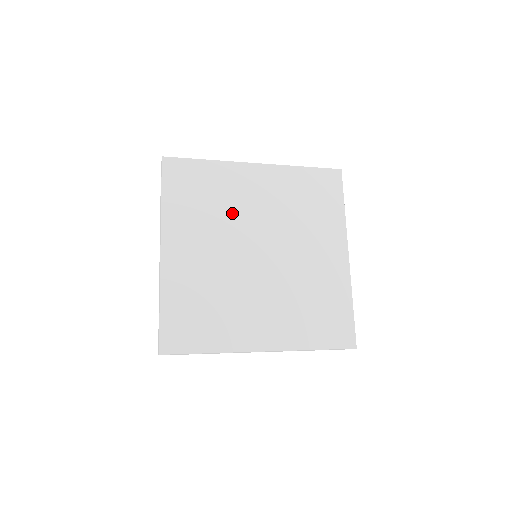
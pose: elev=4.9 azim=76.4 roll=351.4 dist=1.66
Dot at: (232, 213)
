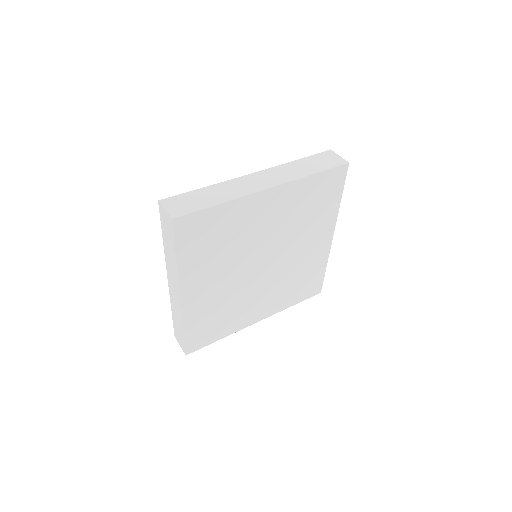
Dot at: (243, 244)
